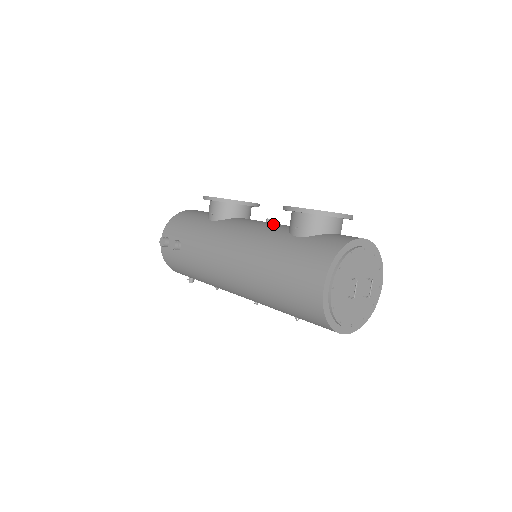
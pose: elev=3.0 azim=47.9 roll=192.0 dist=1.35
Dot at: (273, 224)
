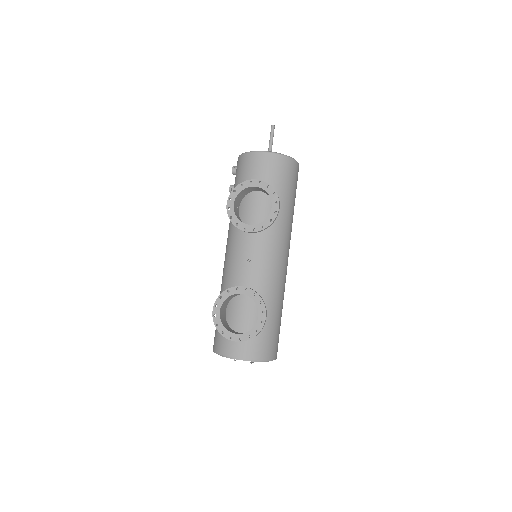
Dot at: (240, 274)
